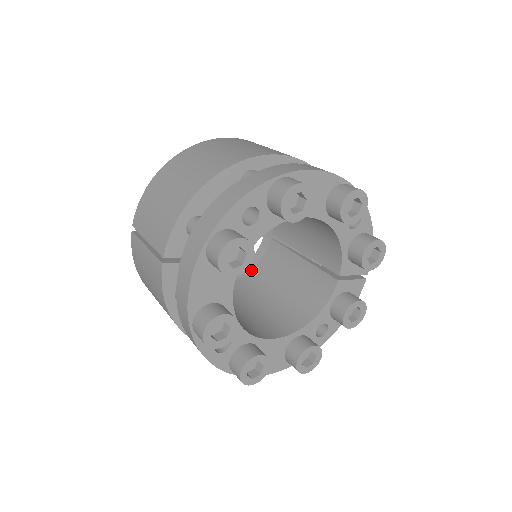
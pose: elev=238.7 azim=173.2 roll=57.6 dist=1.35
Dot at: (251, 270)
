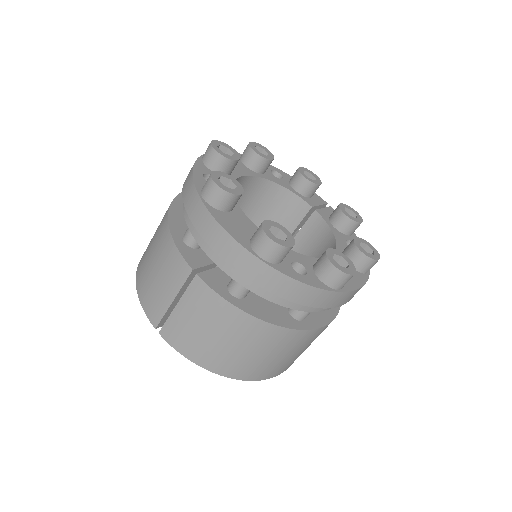
Dot at: occluded
